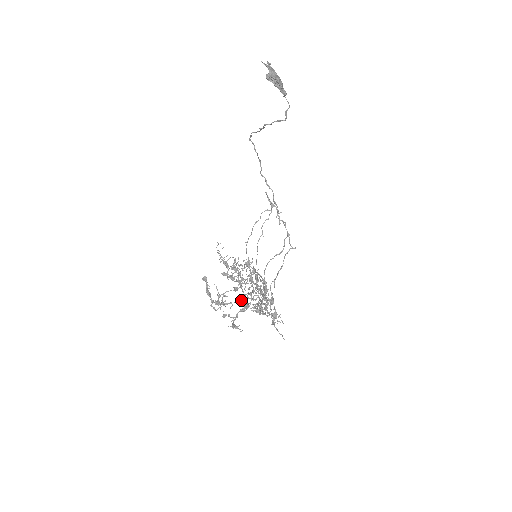
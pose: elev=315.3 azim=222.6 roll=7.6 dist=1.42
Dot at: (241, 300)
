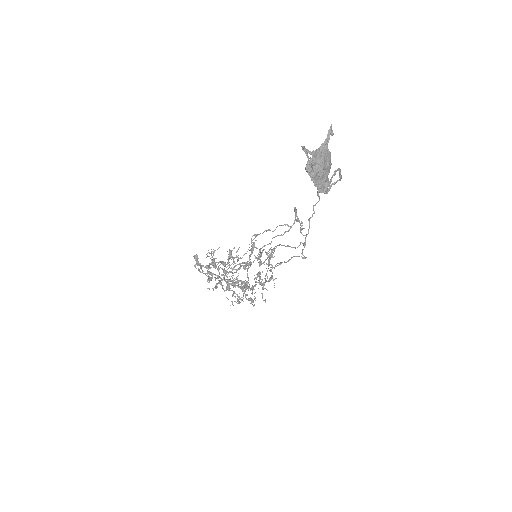
Dot at: (226, 282)
